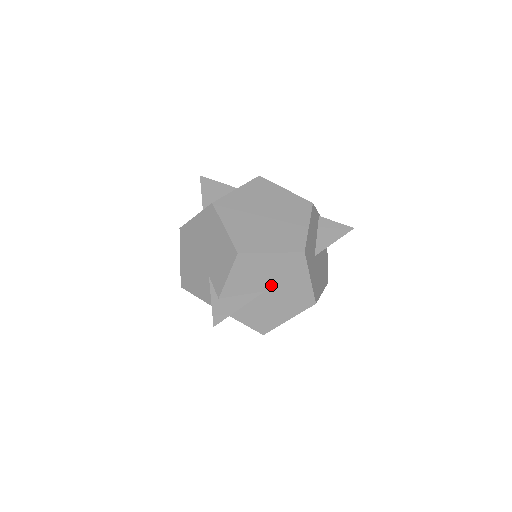
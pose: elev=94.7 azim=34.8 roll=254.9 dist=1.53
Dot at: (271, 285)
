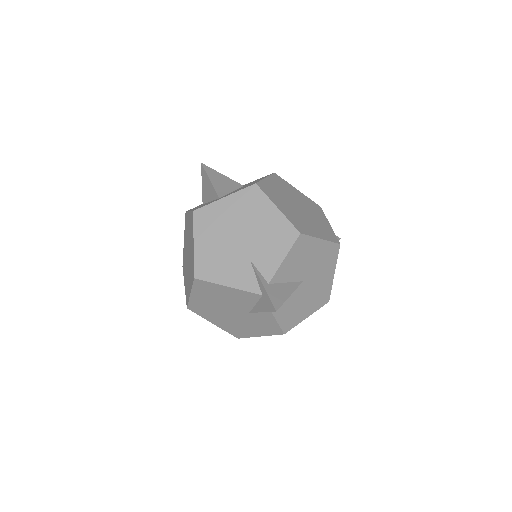
Dot at: (309, 275)
